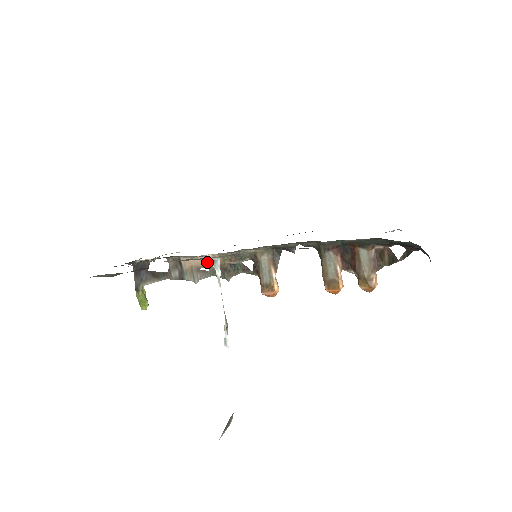
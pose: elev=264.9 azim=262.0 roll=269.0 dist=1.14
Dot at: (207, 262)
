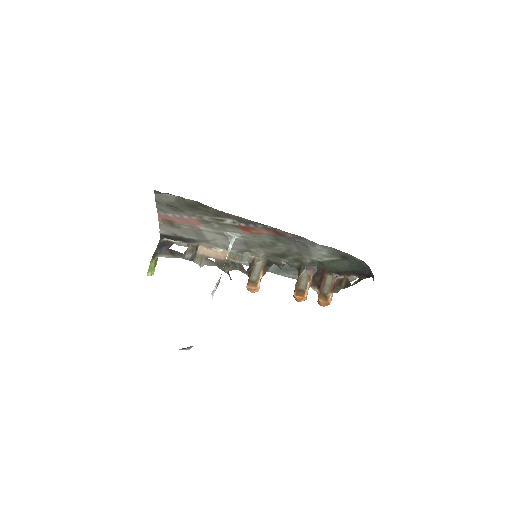
Dot at: (217, 255)
